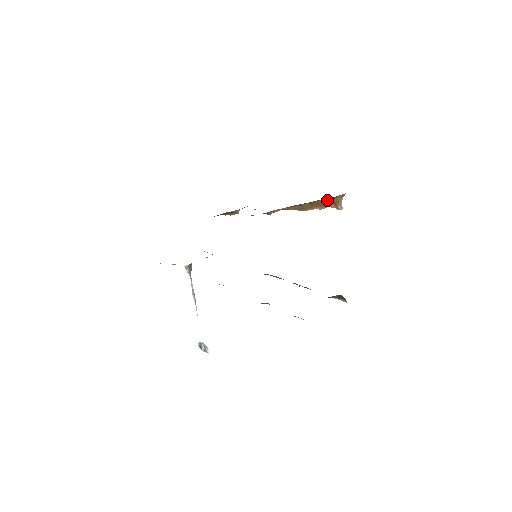
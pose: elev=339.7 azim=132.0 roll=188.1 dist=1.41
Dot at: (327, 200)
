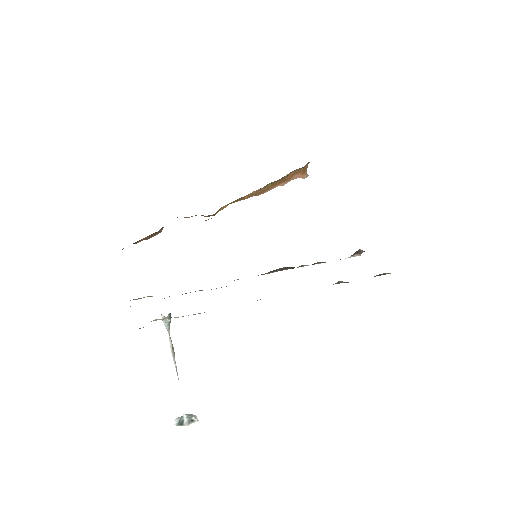
Dot at: (293, 172)
